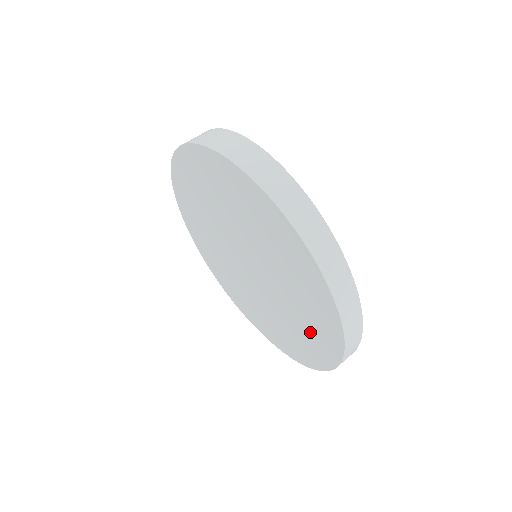
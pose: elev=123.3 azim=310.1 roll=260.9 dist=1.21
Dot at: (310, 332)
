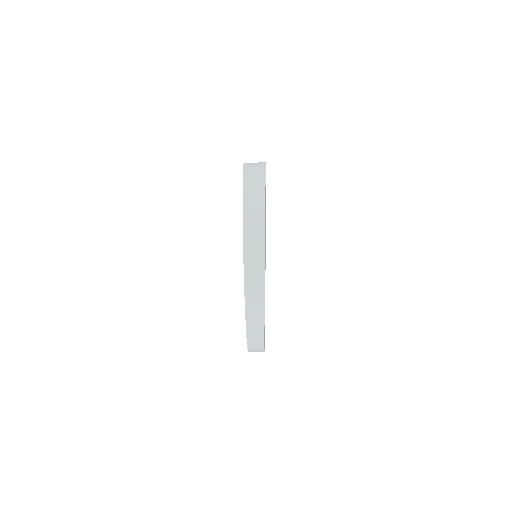
Dot at: occluded
